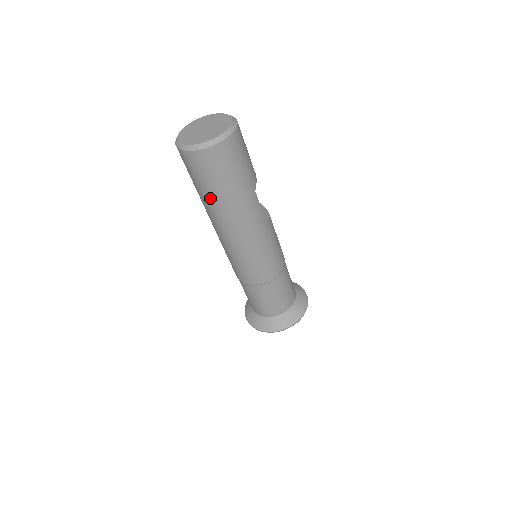
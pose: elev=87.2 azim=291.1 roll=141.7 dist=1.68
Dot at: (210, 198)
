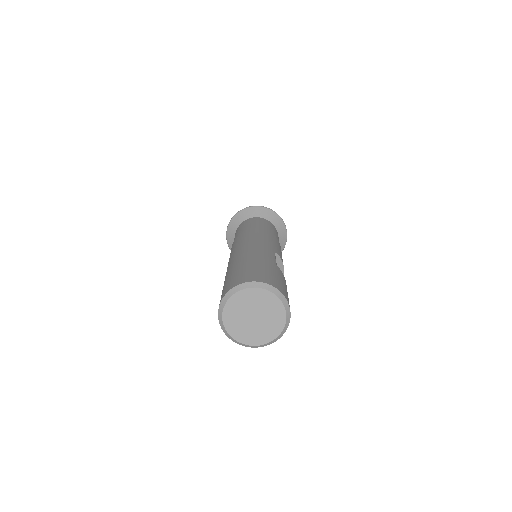
Dot at: occluded
